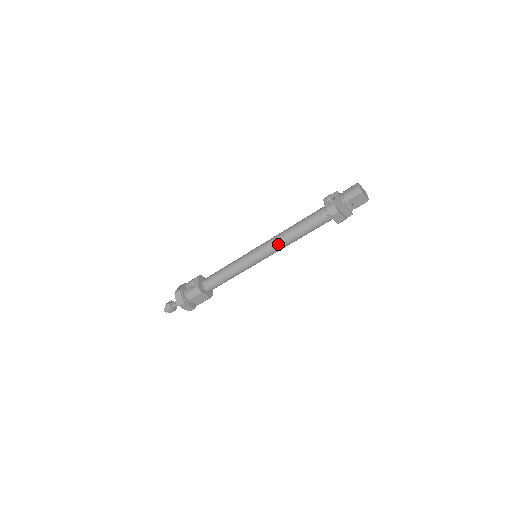
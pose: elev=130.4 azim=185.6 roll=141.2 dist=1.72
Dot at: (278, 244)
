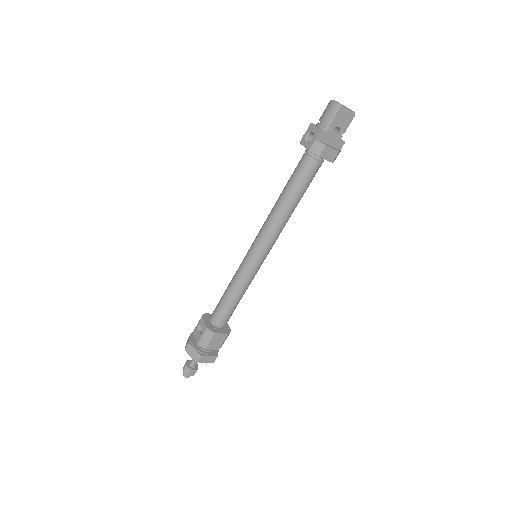
Dot at: (274, 227)
